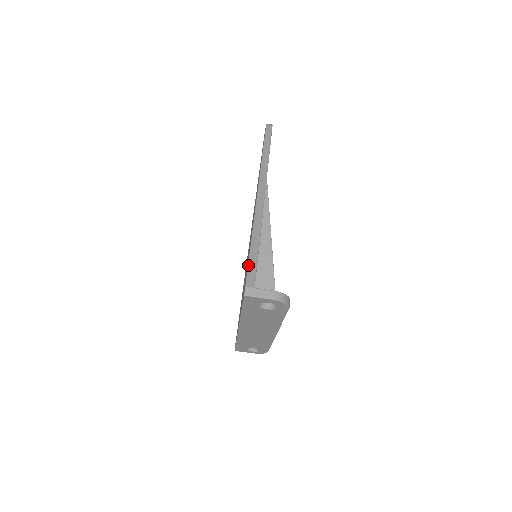
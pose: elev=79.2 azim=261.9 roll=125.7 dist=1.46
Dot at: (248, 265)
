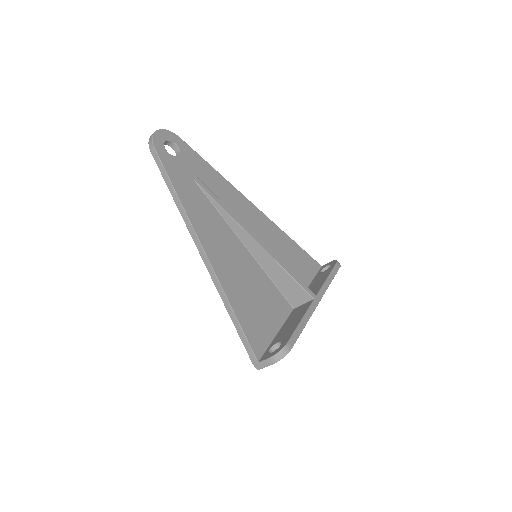
Dot at: occluded
